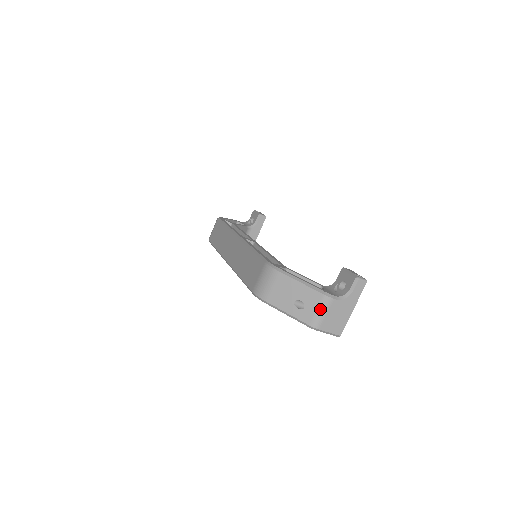
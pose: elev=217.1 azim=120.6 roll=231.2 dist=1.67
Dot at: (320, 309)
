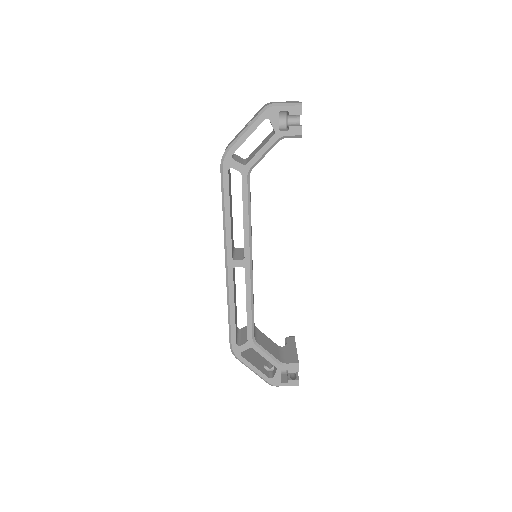
Dot at: (265, 105)
